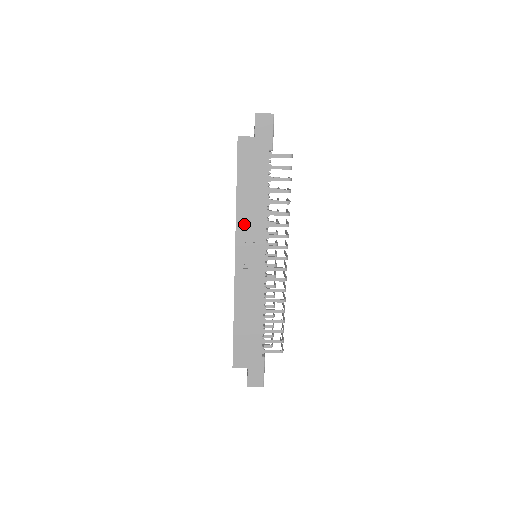
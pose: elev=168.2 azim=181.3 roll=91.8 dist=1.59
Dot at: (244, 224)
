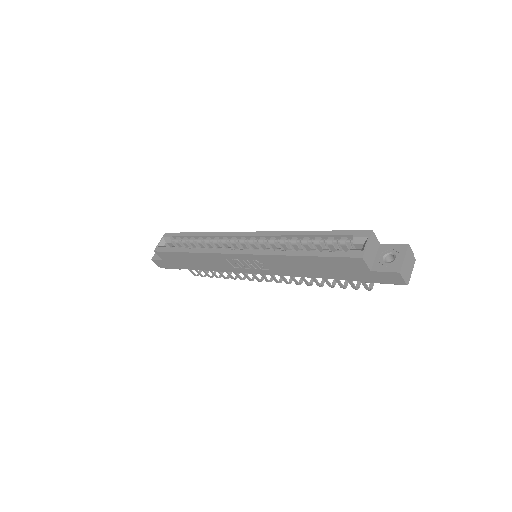
Dot at: (273, 261)
